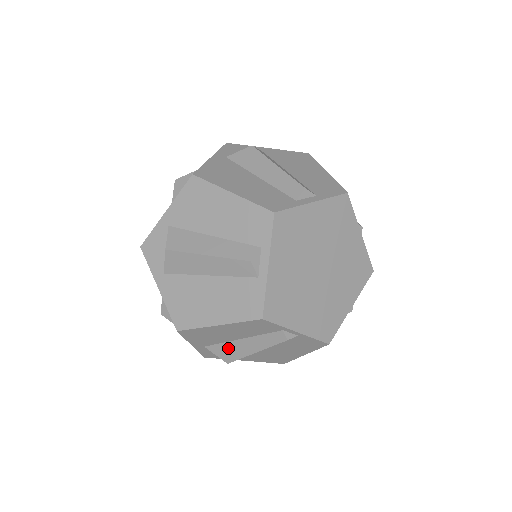
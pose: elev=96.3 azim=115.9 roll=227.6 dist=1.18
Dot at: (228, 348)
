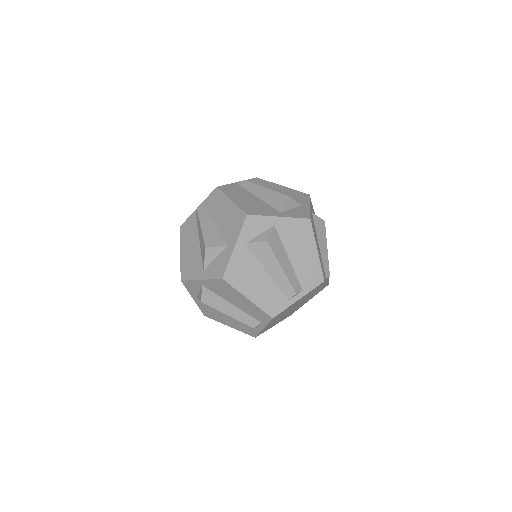
Dot at: occluded
